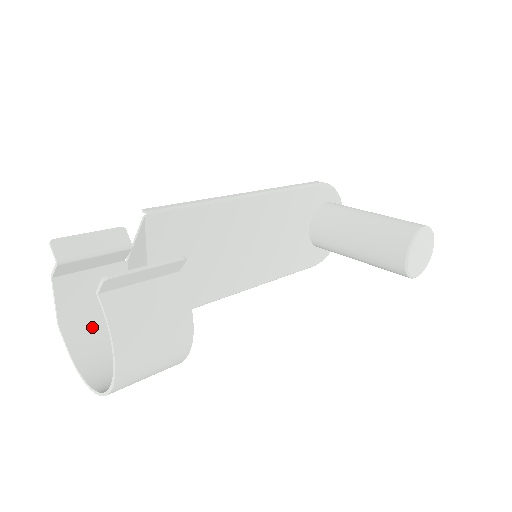
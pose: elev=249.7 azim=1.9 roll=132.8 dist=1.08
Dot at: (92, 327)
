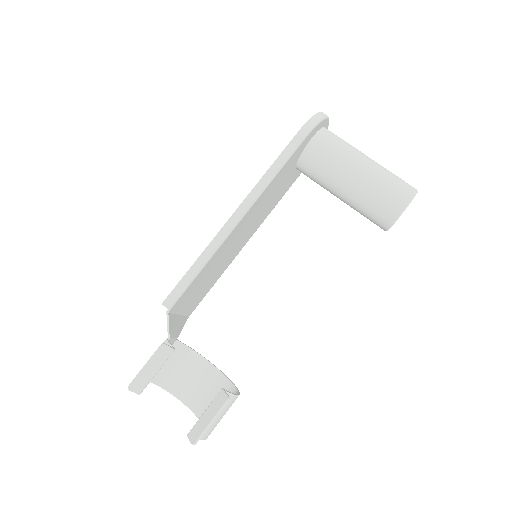
Dot at: (164, 367)
